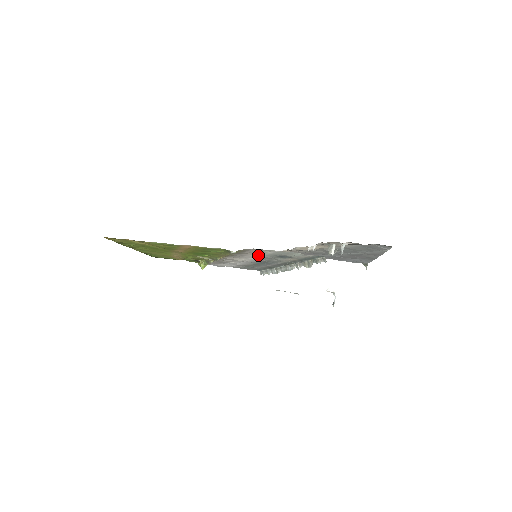
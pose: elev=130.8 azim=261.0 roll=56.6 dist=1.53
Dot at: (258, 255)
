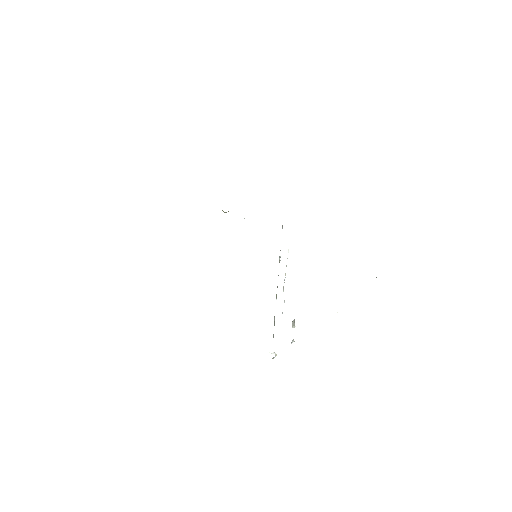
Dot at: occluded
